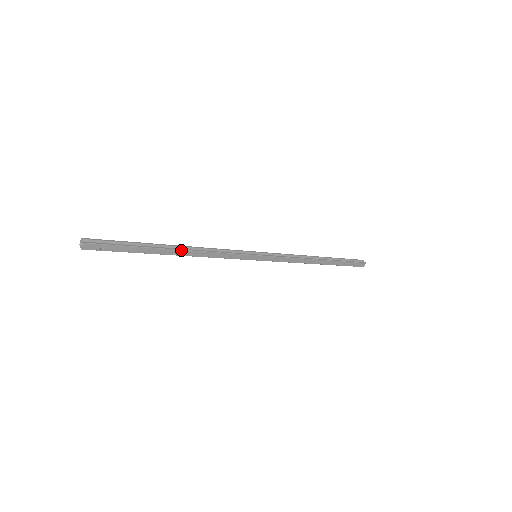
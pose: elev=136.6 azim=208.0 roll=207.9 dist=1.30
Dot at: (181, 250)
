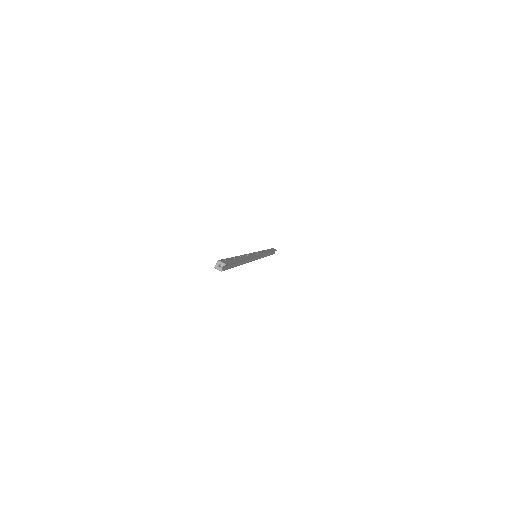
Dot at: (242, 264)
